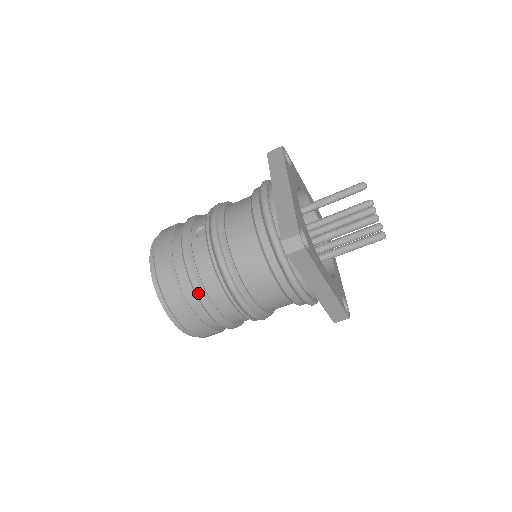
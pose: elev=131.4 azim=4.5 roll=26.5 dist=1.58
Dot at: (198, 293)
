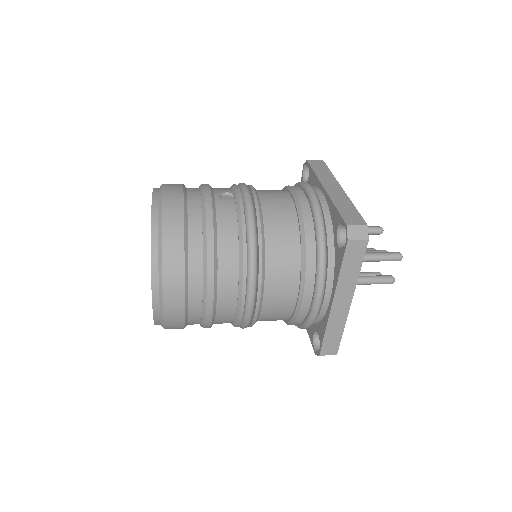
Dot at: (209, 256)
